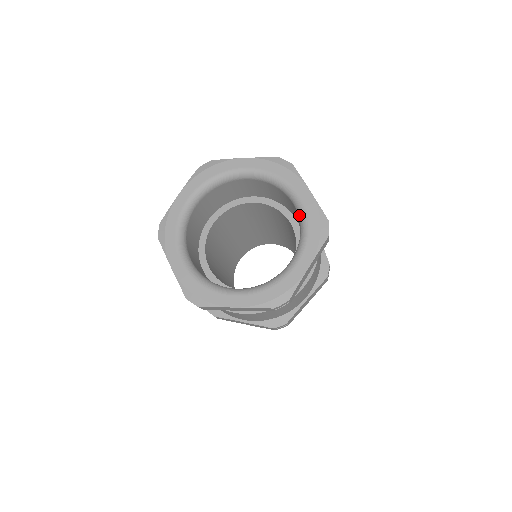
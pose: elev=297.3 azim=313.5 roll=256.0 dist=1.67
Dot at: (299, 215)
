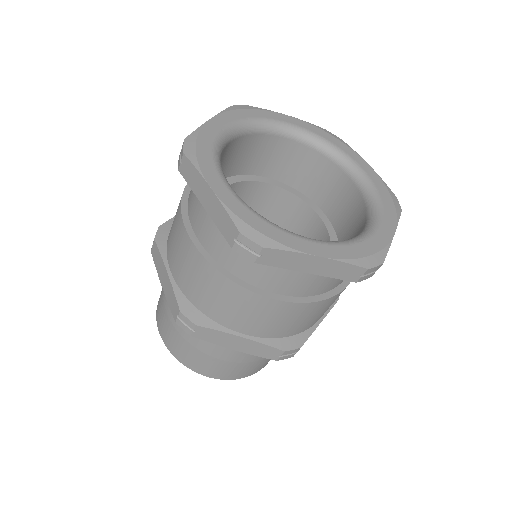
Dot at: (361, 185)
